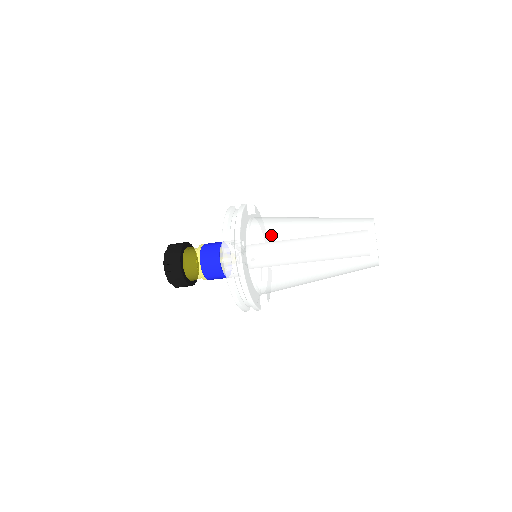
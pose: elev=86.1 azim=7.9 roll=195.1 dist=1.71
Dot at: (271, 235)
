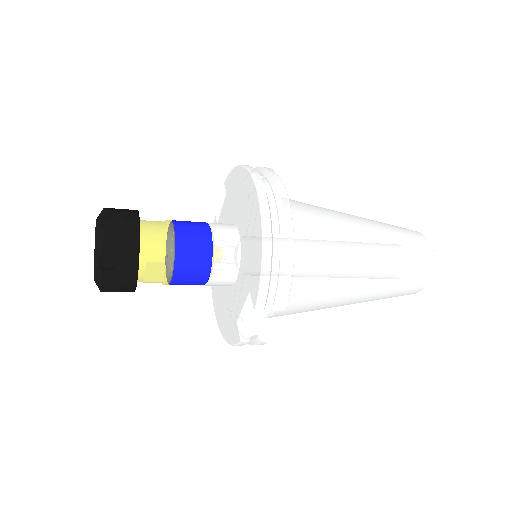
Dot at: (301, 202)
